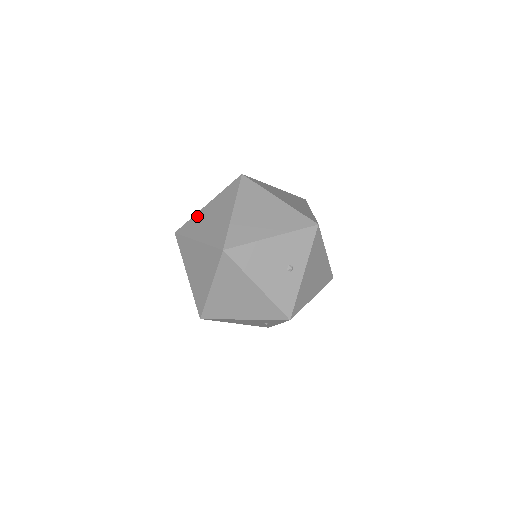
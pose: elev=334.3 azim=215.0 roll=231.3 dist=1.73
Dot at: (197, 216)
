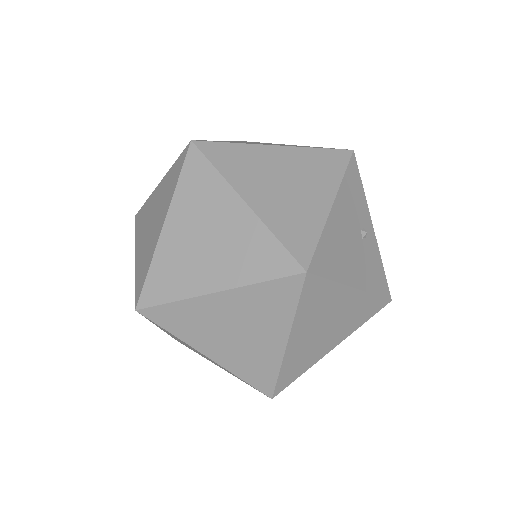
Dot at: (162, 256)
